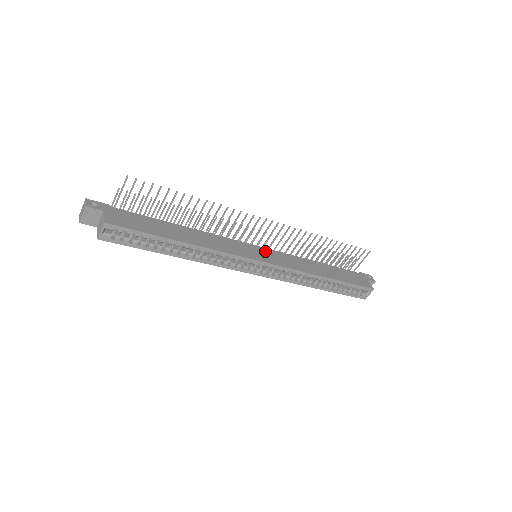
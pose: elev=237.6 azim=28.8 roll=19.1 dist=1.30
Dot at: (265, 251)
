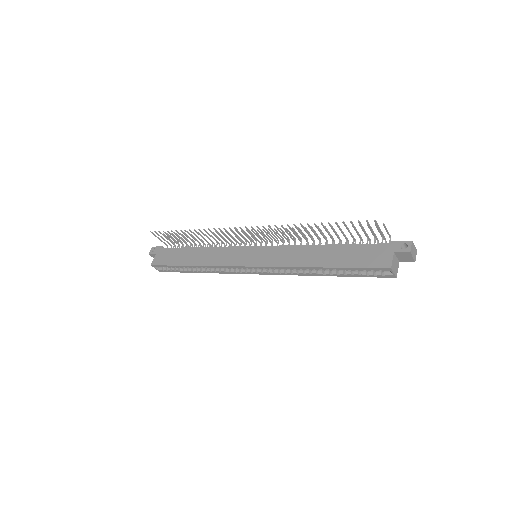
Dot at: (259, 251)
